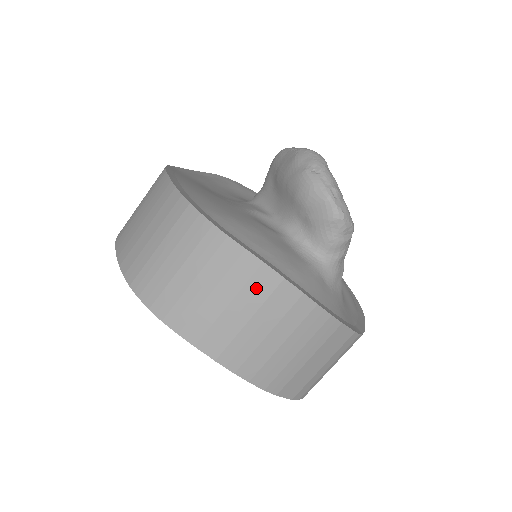
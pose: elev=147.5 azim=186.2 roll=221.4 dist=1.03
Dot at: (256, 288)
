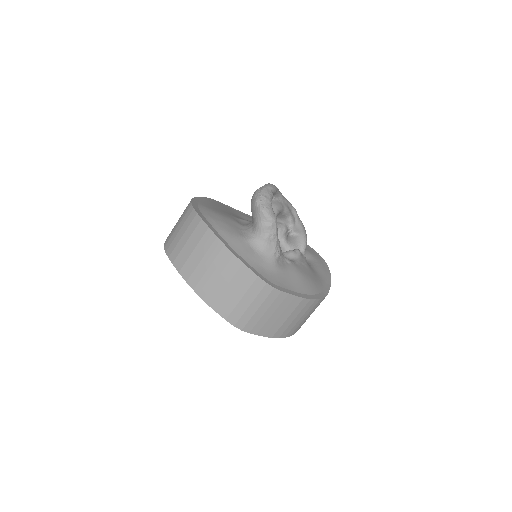
Dot at: (198, 232)
